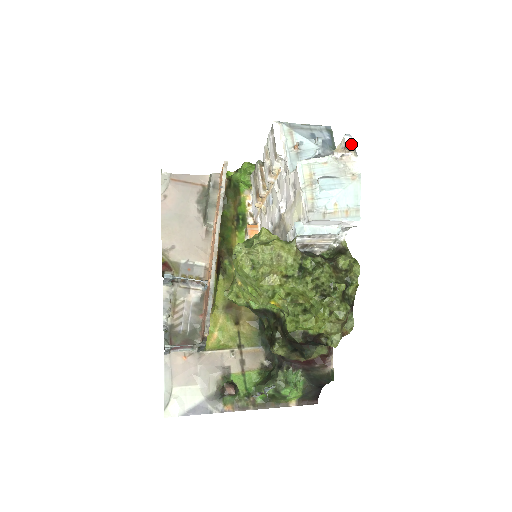
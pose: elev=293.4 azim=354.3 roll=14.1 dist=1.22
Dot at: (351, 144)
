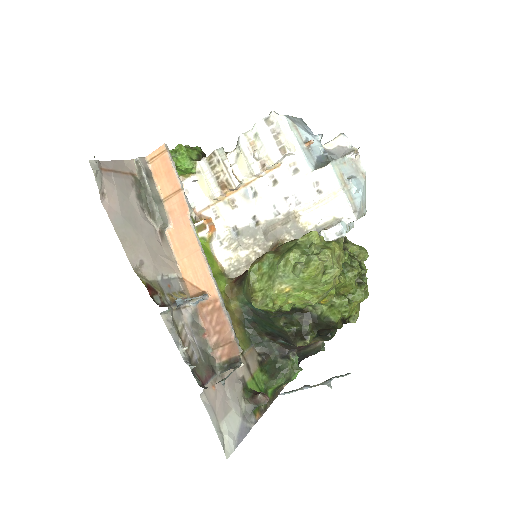
Dot at: (350, 144)
